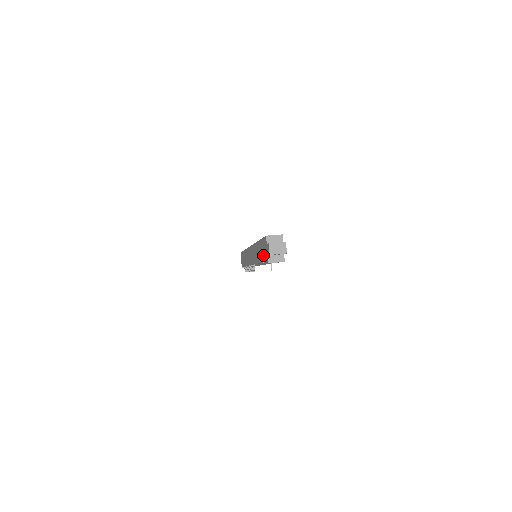
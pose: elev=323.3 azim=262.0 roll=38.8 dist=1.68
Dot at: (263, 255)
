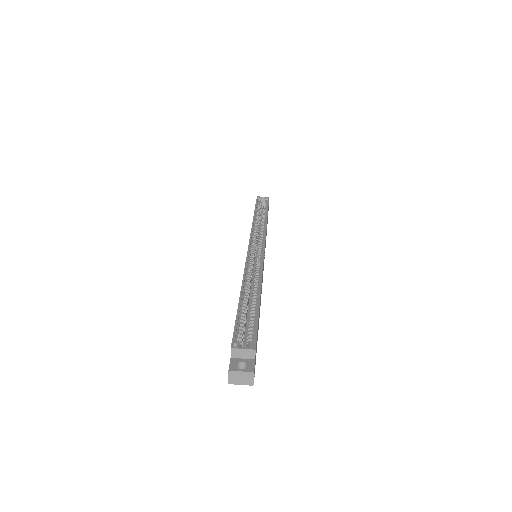
Dot at: occluded
